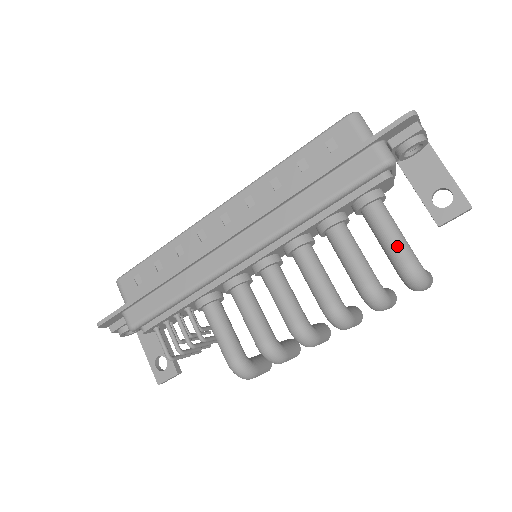
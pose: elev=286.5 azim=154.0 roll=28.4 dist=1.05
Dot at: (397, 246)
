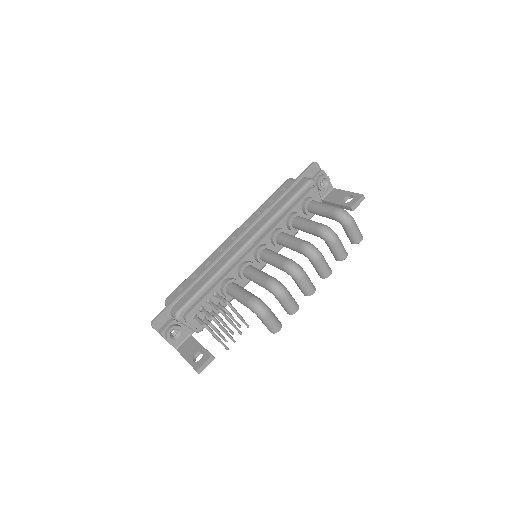
Dot at: (329, 206)
